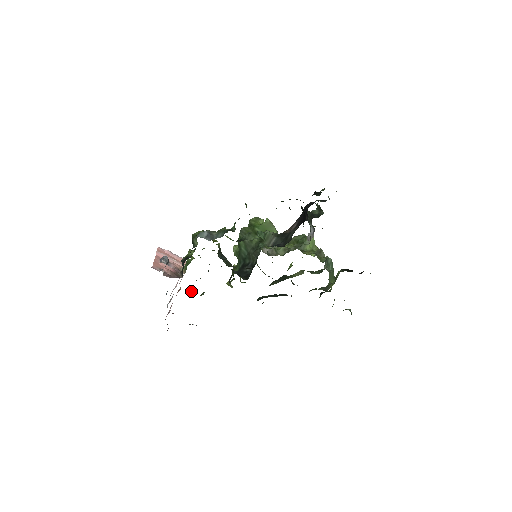
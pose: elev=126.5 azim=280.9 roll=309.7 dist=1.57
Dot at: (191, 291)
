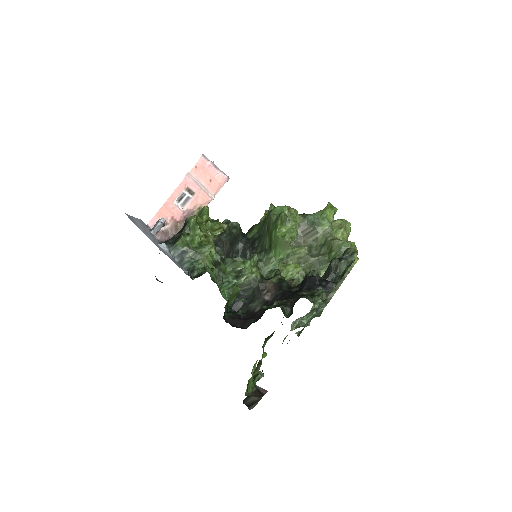
Dot at: occluded
